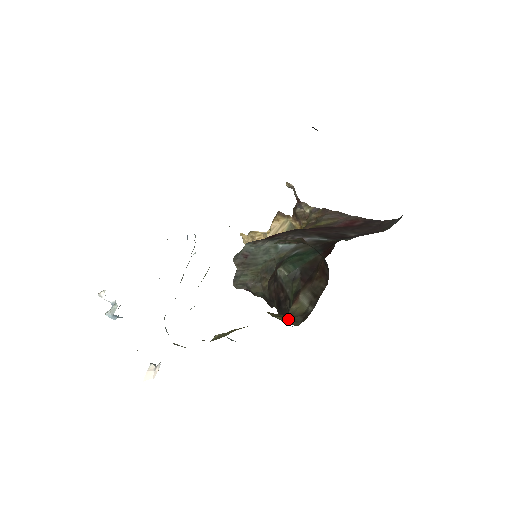
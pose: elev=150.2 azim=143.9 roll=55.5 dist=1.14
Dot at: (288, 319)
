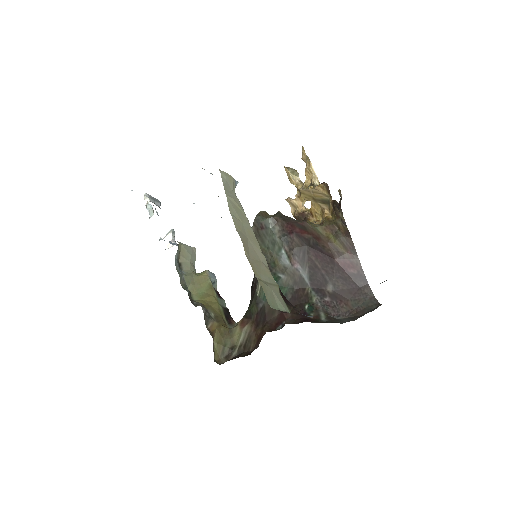
Dot at: (220, 349)
